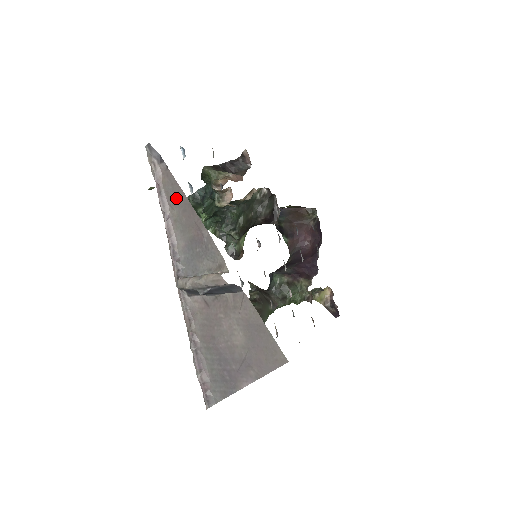
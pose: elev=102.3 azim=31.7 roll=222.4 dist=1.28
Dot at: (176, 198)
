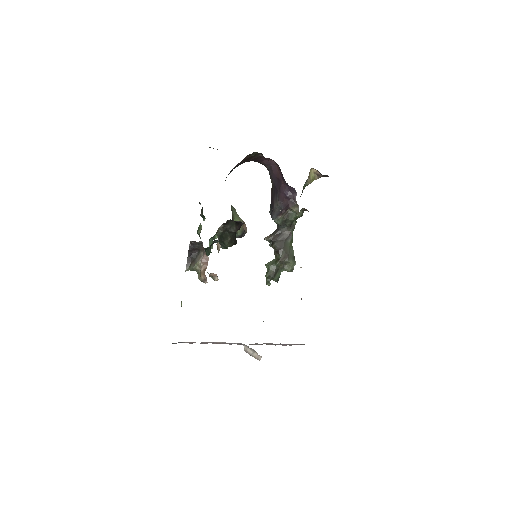
Dot at: occluded
